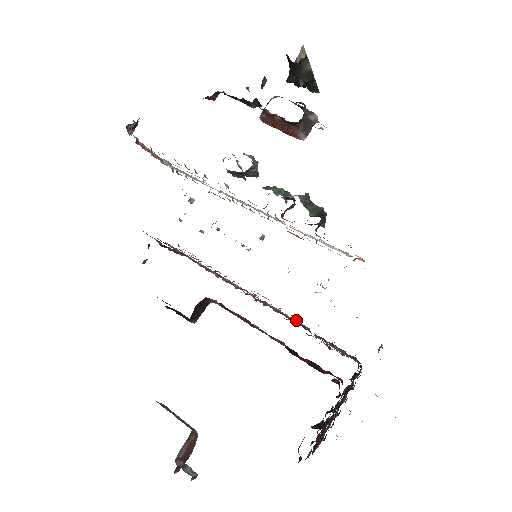
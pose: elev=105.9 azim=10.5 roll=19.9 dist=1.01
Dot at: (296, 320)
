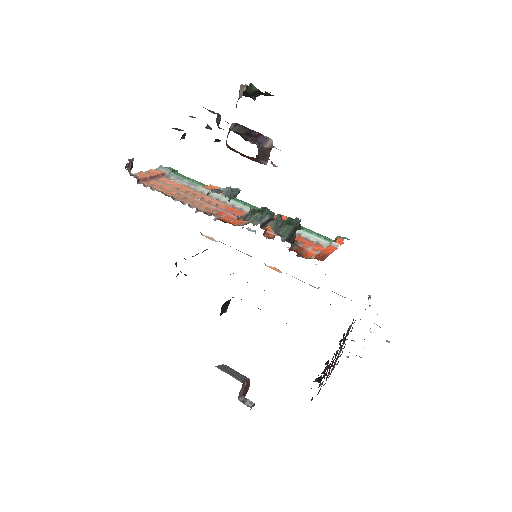
Dot at: occluded
